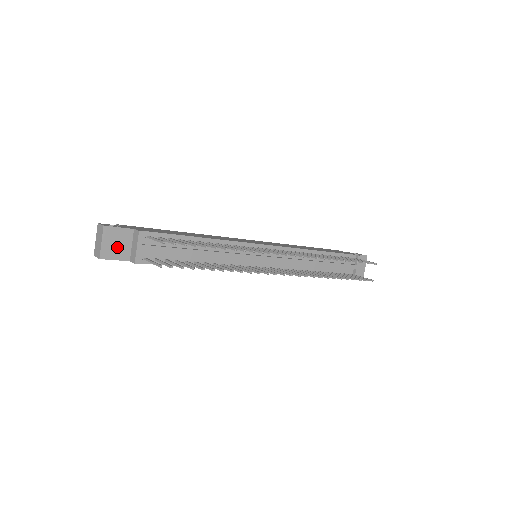
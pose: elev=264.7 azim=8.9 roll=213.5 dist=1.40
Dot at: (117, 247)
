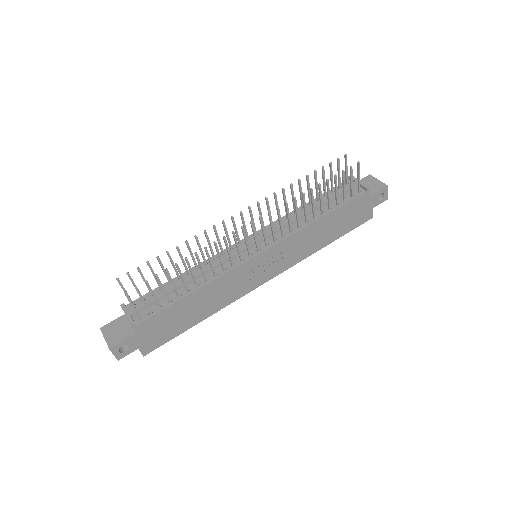
Dot at: (119, 333)
